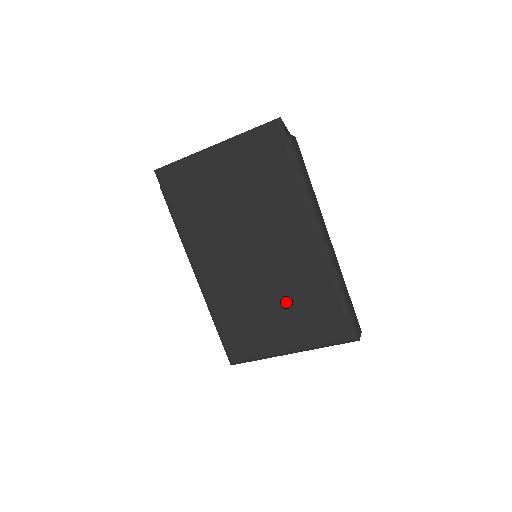
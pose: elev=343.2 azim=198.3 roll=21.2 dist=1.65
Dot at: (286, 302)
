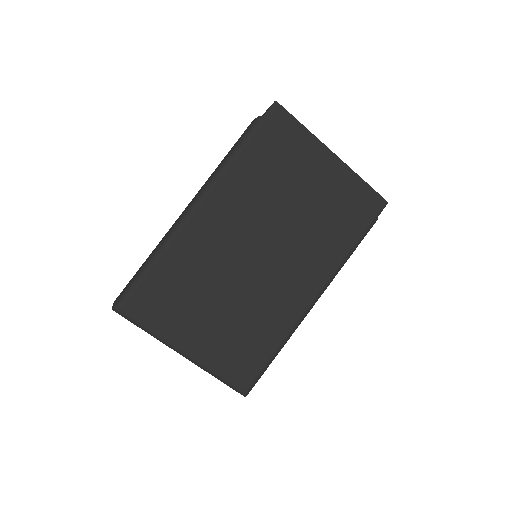
Dot at: (236, 314)
